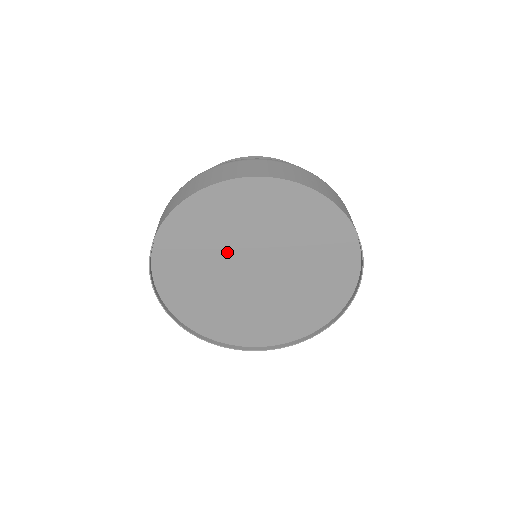
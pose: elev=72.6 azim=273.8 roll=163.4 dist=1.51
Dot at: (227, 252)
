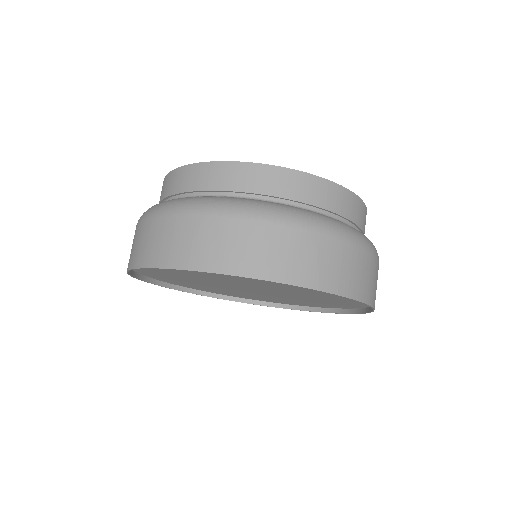
Dot at: (239, 281)
